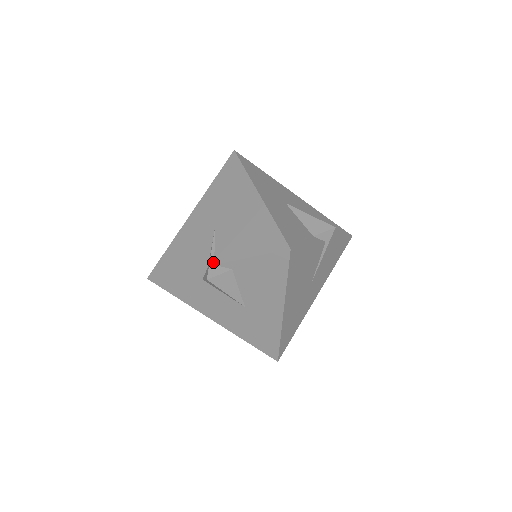
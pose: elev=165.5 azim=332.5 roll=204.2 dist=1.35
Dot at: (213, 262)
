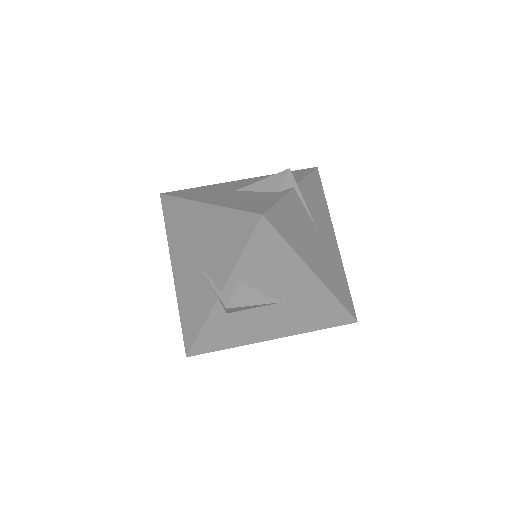
Dot at: (219, 290)
